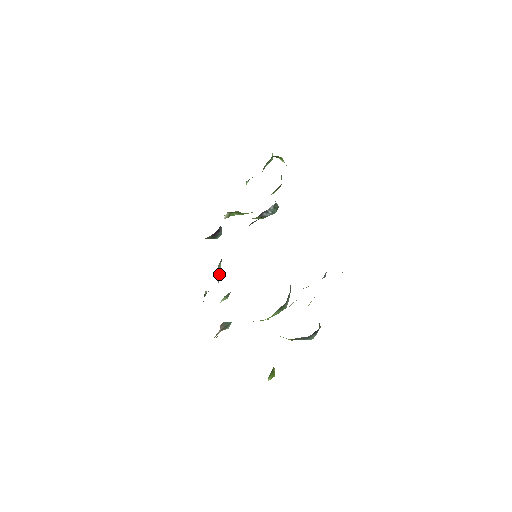
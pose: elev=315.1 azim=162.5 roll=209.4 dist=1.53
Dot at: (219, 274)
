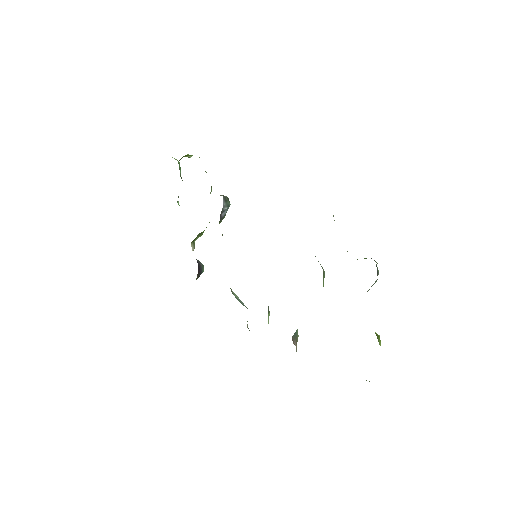
Dot at: (239, 300)
